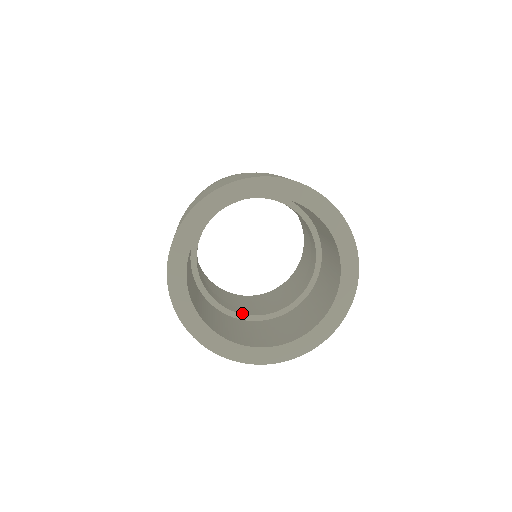
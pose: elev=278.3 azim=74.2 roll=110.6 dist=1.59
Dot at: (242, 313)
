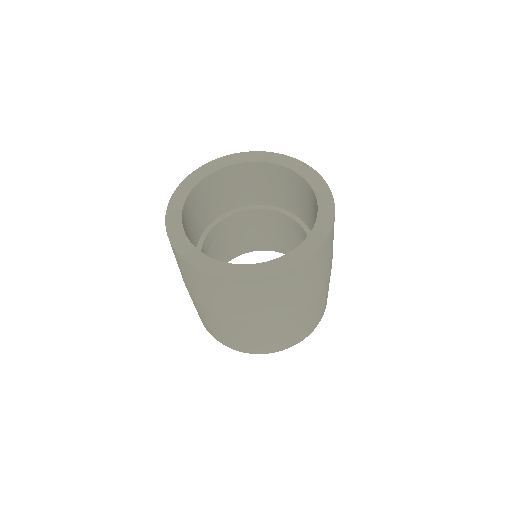
Dot at: occluded
